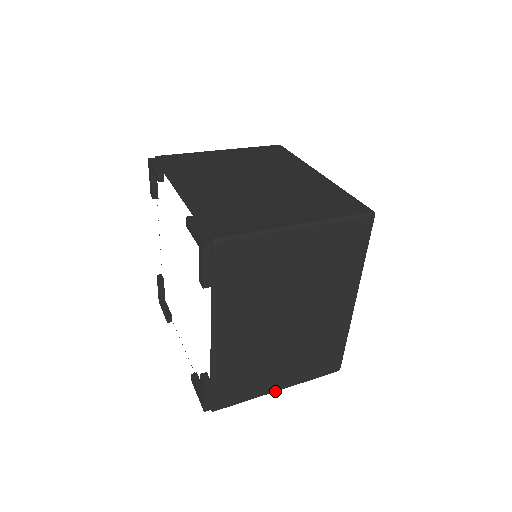
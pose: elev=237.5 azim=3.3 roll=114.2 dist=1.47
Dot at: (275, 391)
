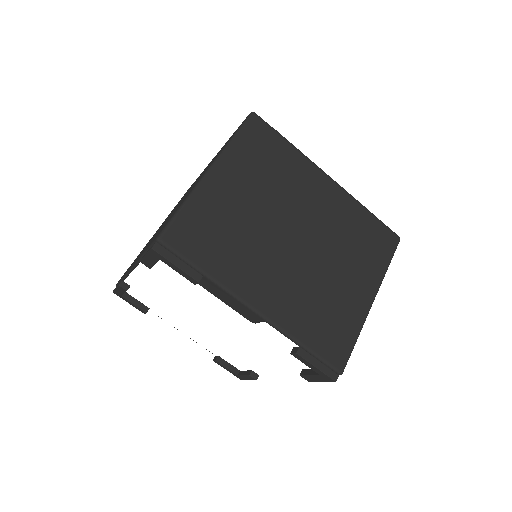
Dot at: occluded
